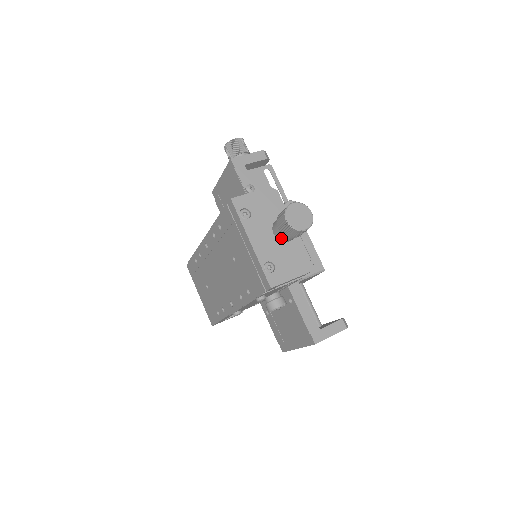
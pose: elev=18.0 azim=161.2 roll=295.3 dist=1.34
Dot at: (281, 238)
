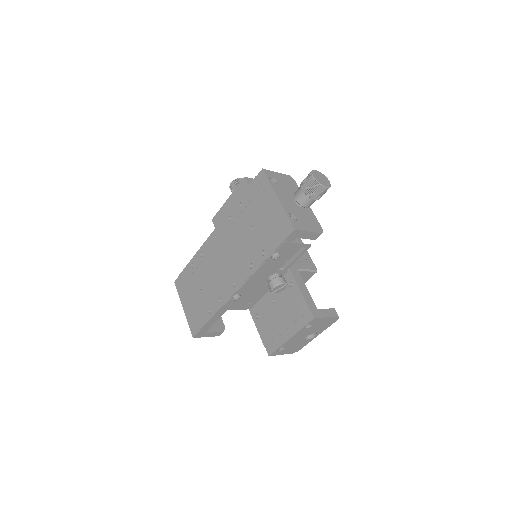
Dot at: (302, 201)
